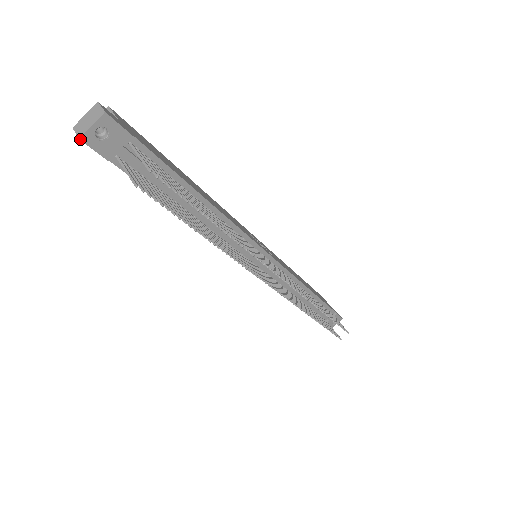
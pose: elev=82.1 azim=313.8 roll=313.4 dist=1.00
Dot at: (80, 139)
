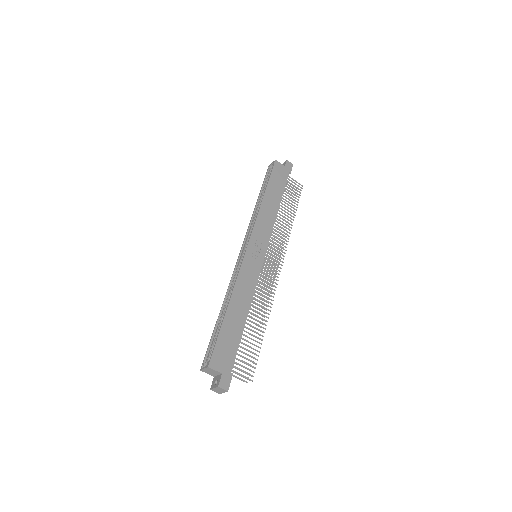
Dot at: occluded
